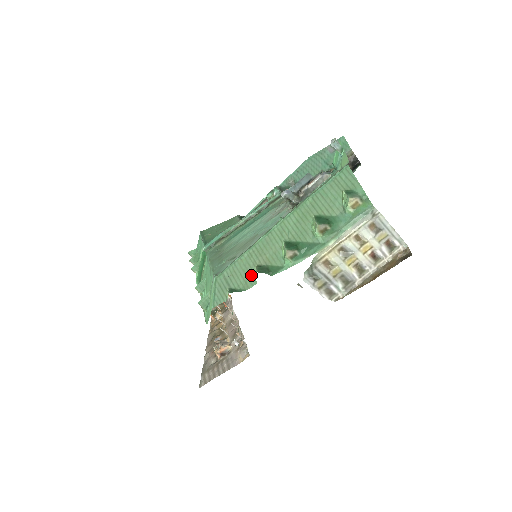
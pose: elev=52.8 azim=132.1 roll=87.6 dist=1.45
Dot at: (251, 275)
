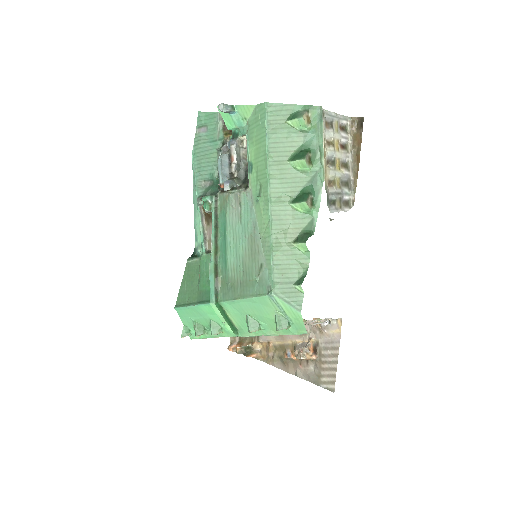
Dot at: (298, 254)
